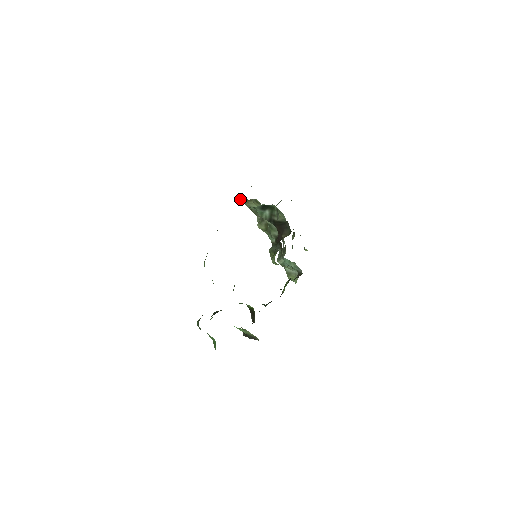
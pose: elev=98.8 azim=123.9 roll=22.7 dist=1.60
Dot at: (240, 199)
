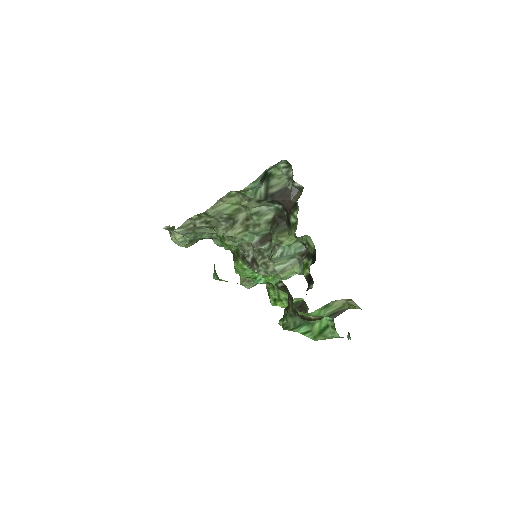
Dot at: (178, 230)
